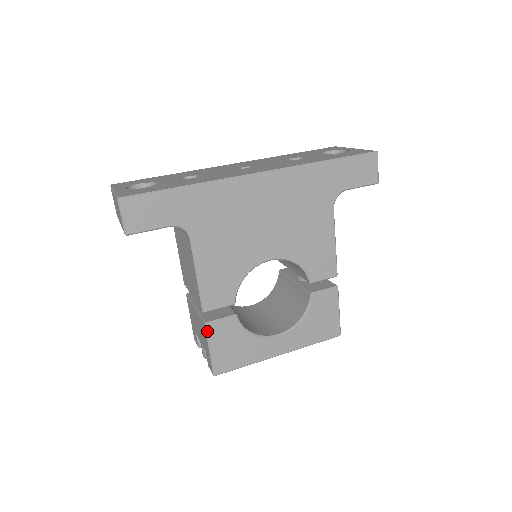
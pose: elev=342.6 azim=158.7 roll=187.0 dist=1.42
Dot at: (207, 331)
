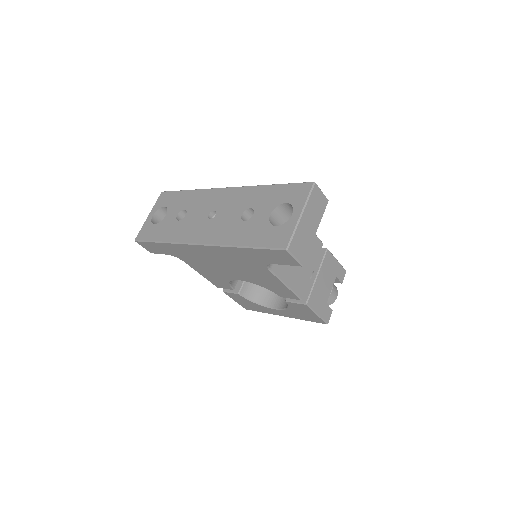
Dot at: (226, 294)
